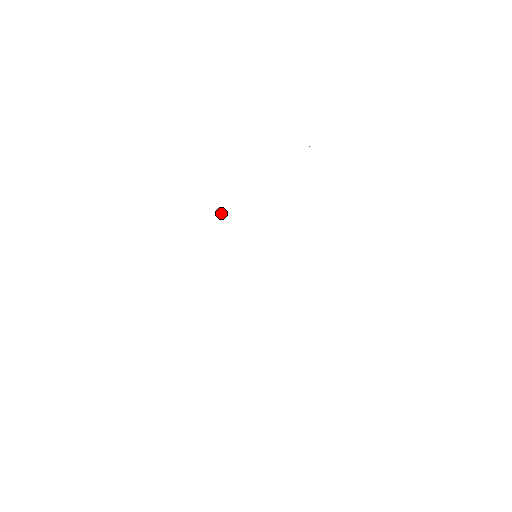
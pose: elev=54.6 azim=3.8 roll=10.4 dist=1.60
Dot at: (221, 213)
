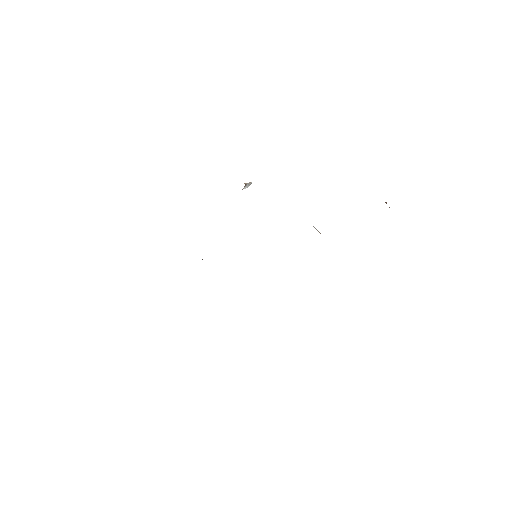
Dot at: (249, 184)
